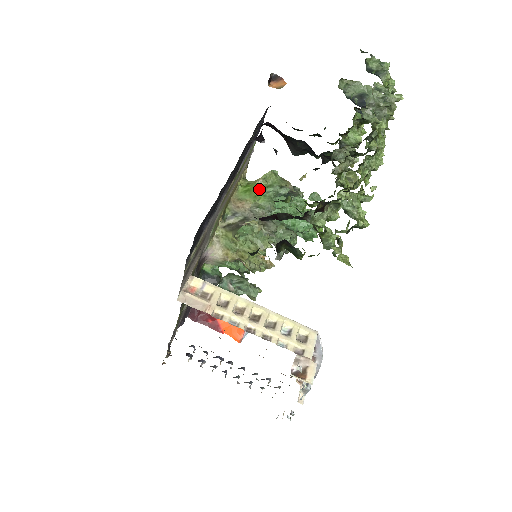
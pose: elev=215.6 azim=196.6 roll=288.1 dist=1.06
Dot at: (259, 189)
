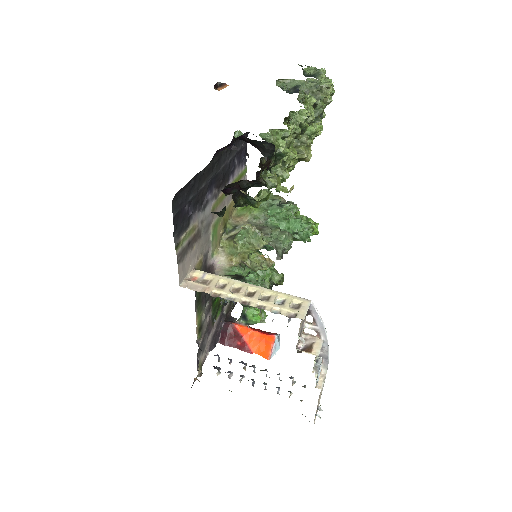
Dot at: occluded
